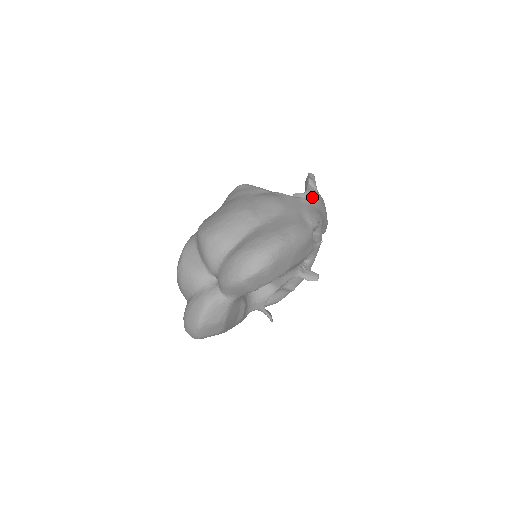
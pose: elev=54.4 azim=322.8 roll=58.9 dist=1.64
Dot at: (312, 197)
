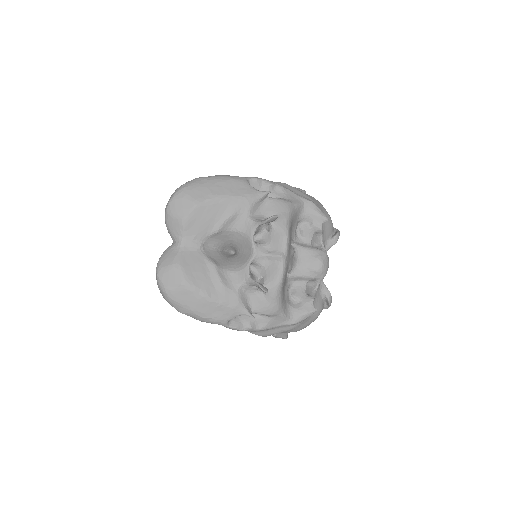
Dot at: occluded
